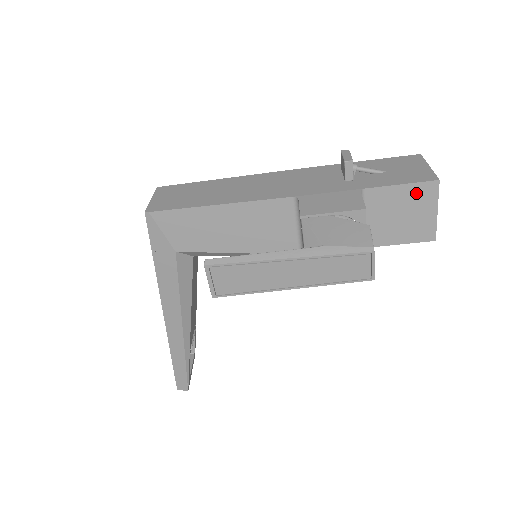
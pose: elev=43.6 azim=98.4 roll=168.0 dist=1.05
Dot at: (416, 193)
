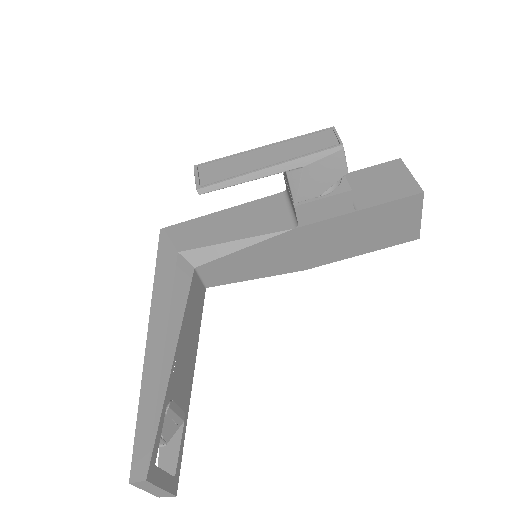
Dot at: (385, 169)
